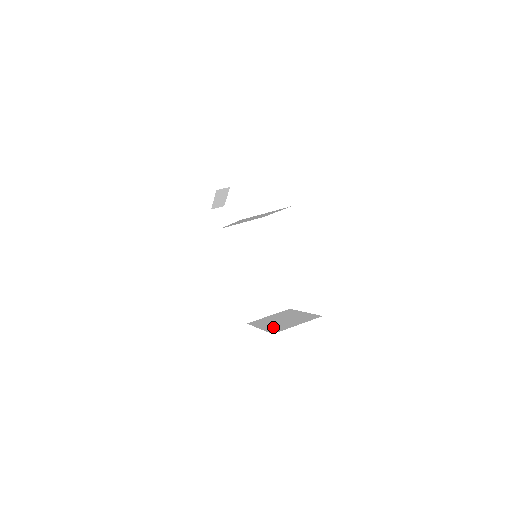
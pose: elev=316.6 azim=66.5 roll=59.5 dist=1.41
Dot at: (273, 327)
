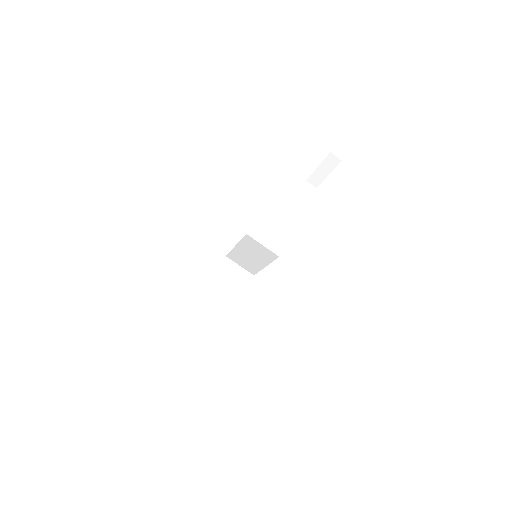
Dot at: (209, 292)
